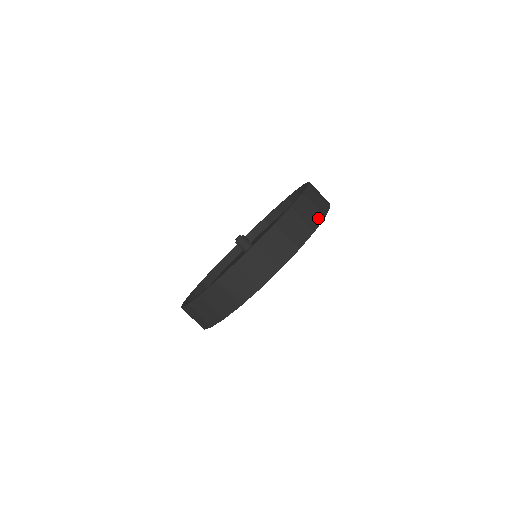
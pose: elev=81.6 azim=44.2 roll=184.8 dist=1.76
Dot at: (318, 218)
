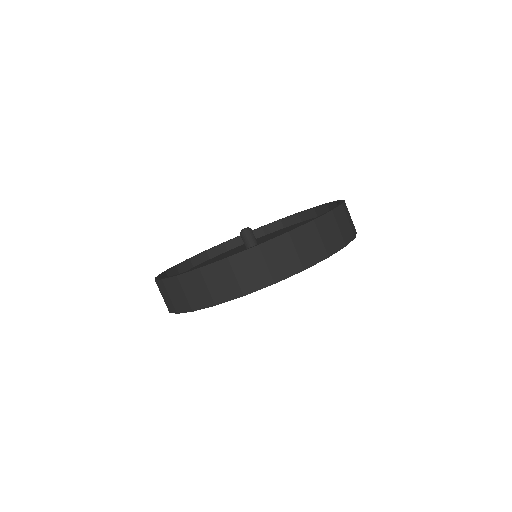
Dot at: (292, 269)
